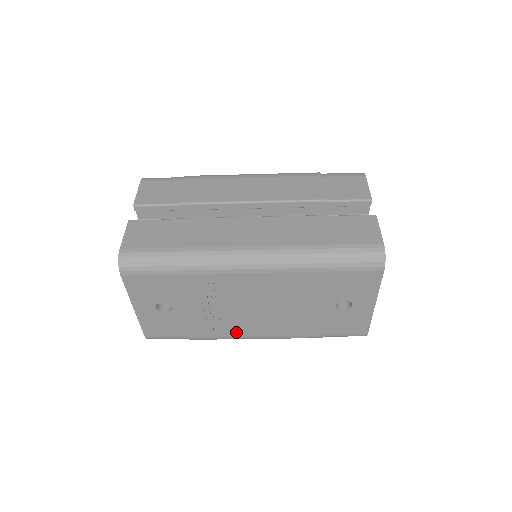
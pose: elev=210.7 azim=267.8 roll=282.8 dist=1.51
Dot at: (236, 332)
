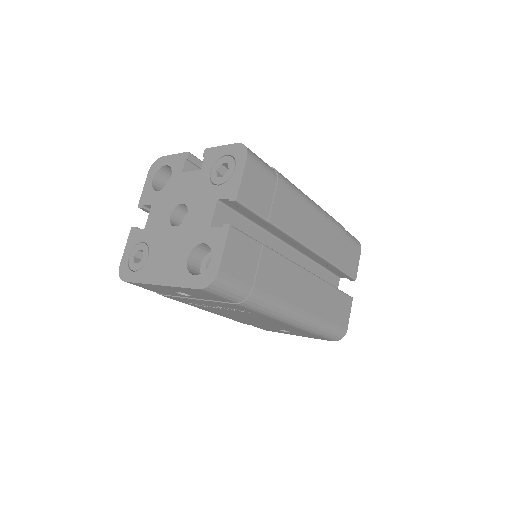
Dot at: (201, 307)
